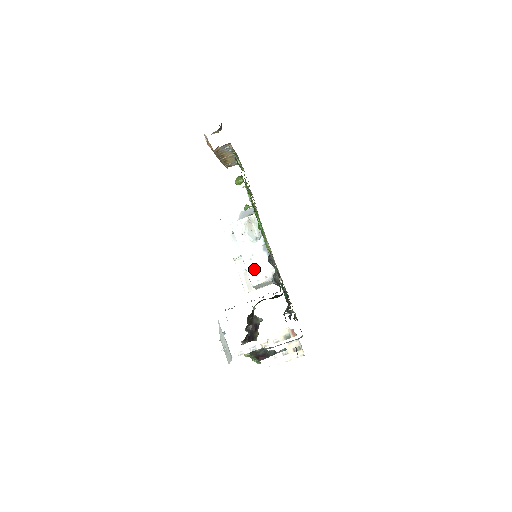
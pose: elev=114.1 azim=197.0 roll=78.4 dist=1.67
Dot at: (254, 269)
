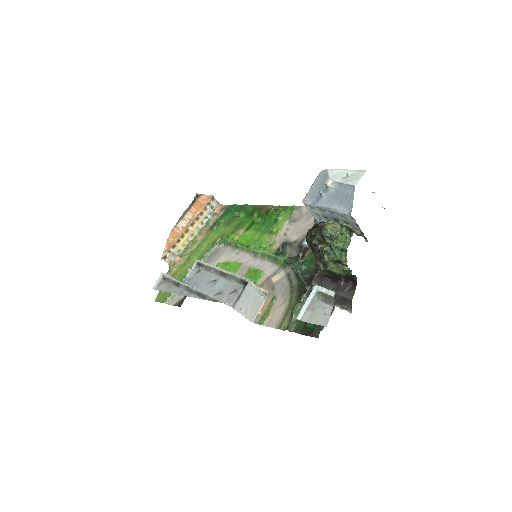
Dot at: occluded
